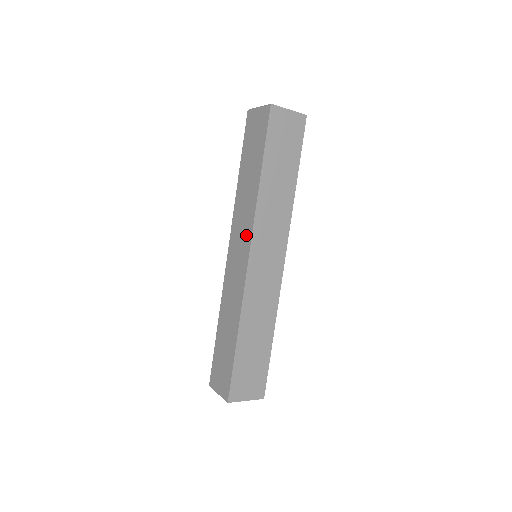
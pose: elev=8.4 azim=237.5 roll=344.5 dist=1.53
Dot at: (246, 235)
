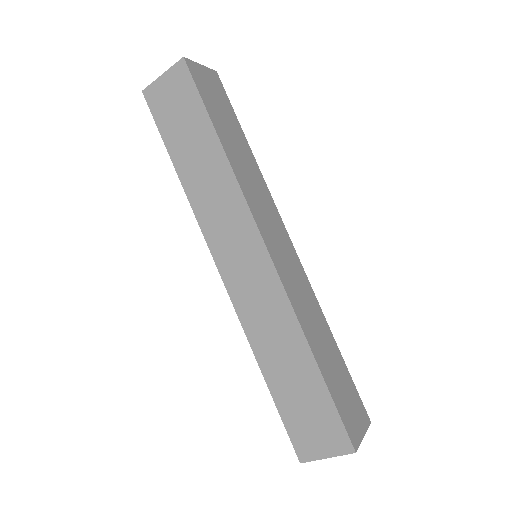
Dot at: (242, 226)
